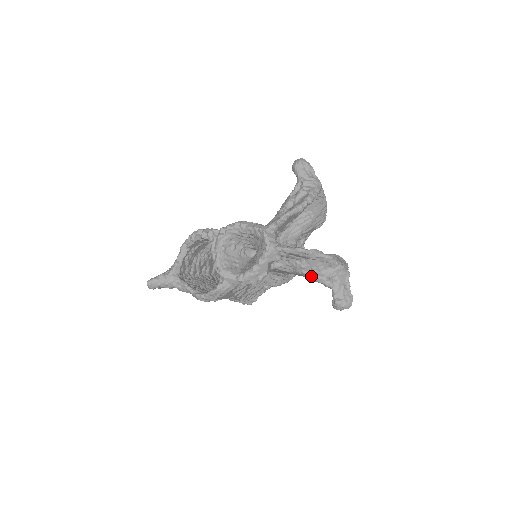
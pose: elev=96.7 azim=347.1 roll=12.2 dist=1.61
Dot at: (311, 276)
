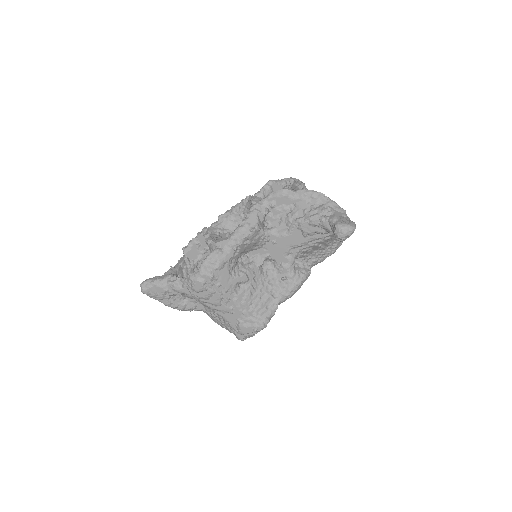
Dot at: (305, 219)
